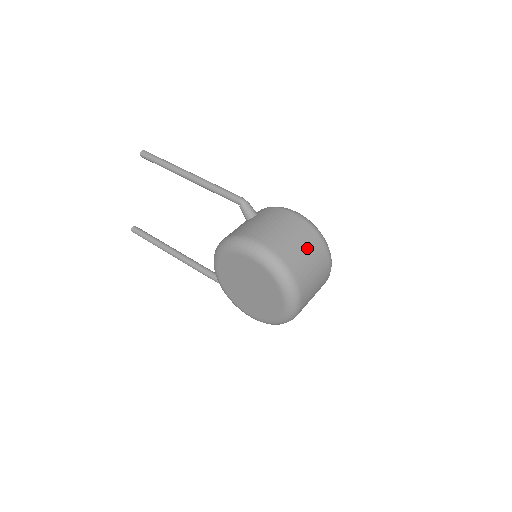
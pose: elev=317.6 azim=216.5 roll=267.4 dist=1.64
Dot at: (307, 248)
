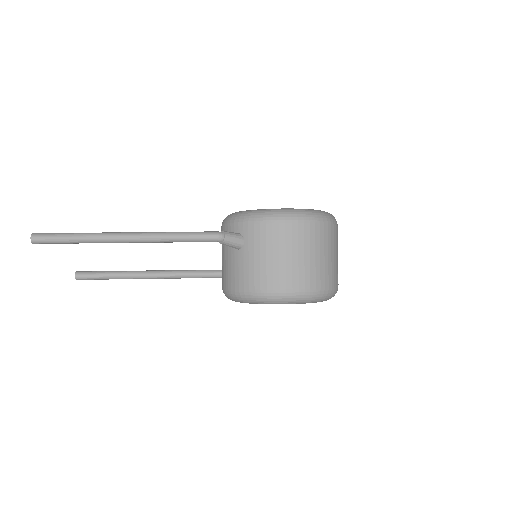
Dot at: (324, 250)
